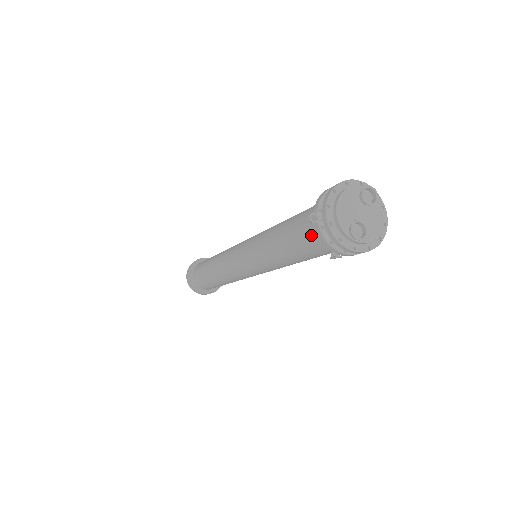
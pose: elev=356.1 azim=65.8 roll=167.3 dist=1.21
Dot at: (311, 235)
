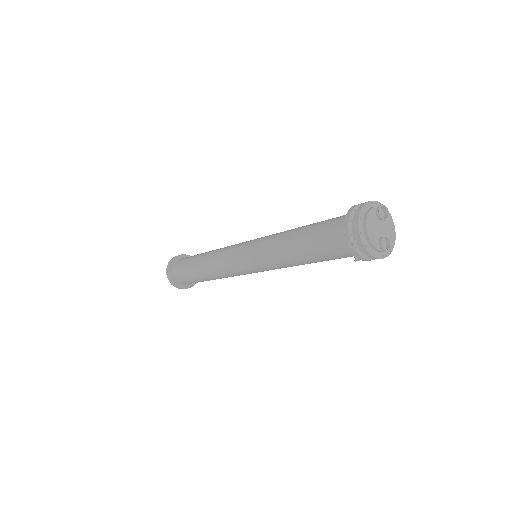
Dot at: (340, 250)
